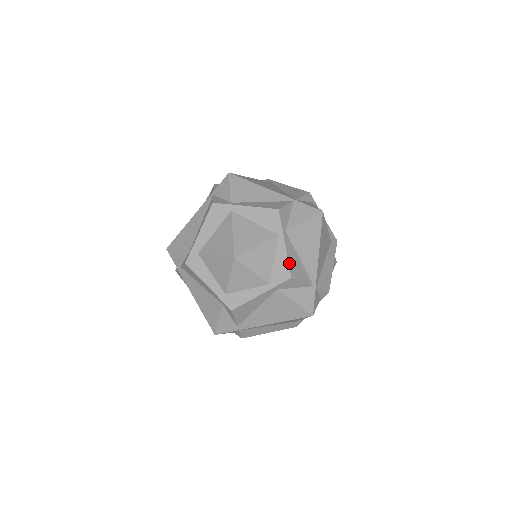
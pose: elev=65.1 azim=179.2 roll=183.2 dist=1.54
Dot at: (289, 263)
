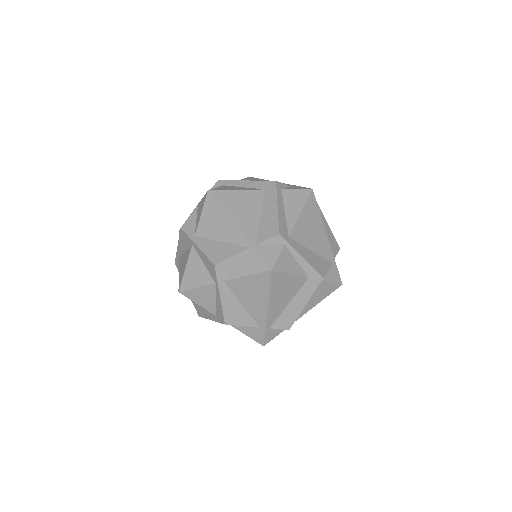
Dot at: (208, 256)
